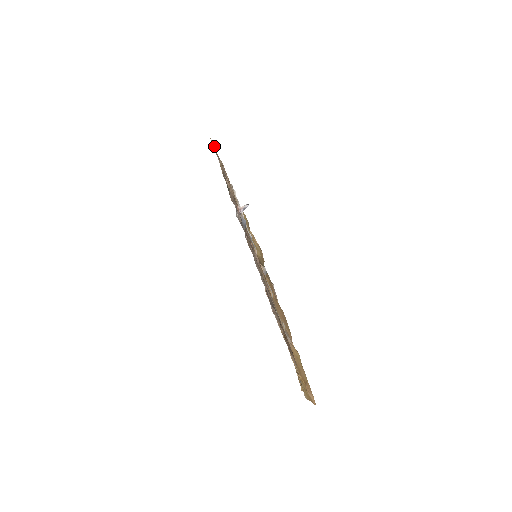
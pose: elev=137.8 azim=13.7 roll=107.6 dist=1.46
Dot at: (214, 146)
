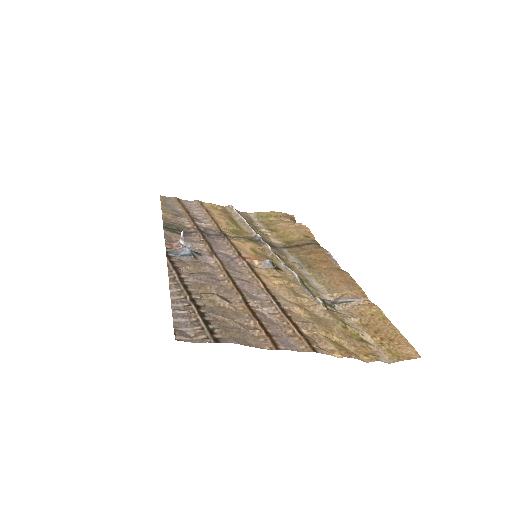
Dot at: (175, 199)
